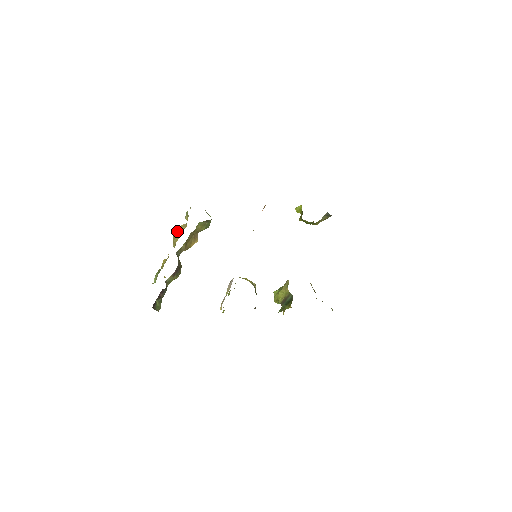
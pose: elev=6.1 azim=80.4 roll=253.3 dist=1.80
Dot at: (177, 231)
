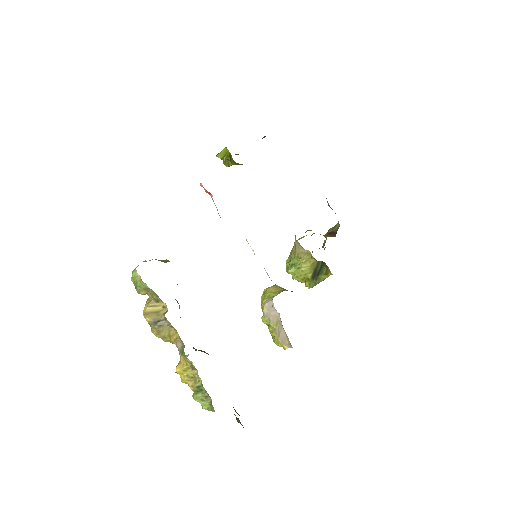
Dot at: (152, 321)
